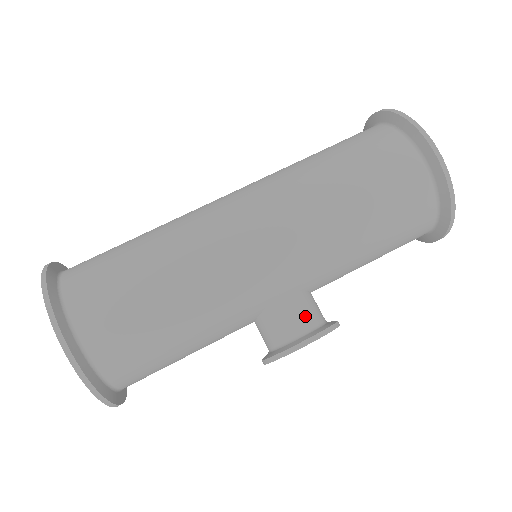
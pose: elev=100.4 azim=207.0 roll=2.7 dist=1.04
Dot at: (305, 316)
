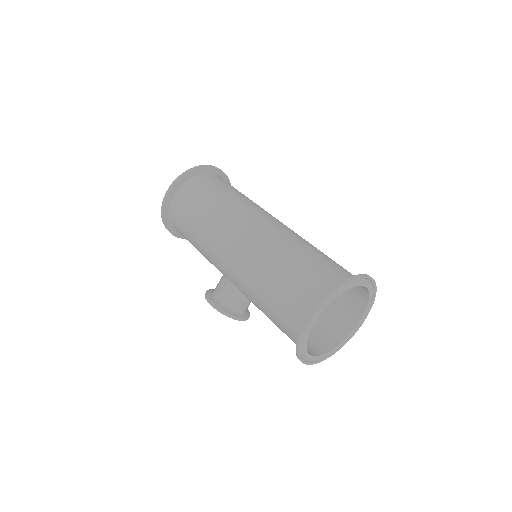
Dot at: (226, 297)
